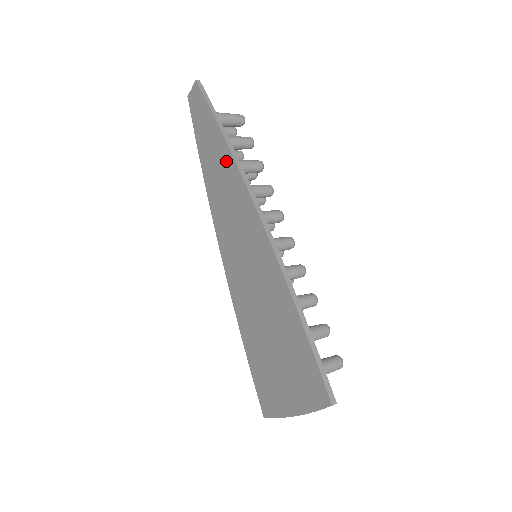
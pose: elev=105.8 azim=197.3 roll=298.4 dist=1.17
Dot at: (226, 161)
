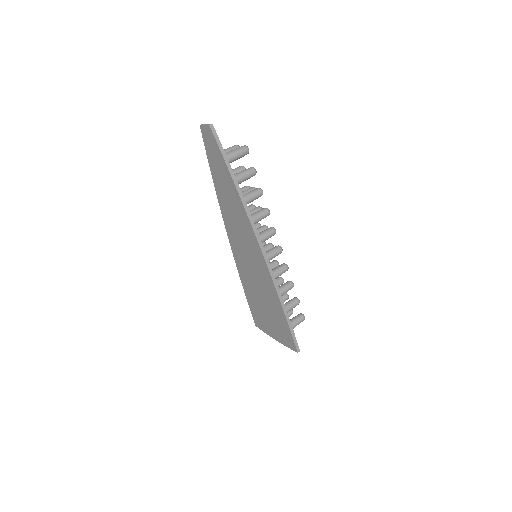
Dot at: (238, 203)
